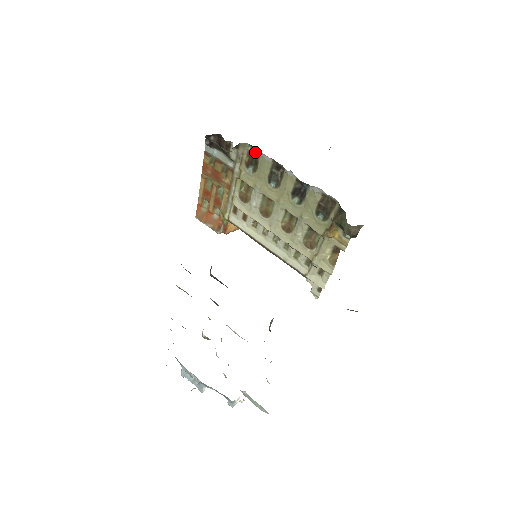
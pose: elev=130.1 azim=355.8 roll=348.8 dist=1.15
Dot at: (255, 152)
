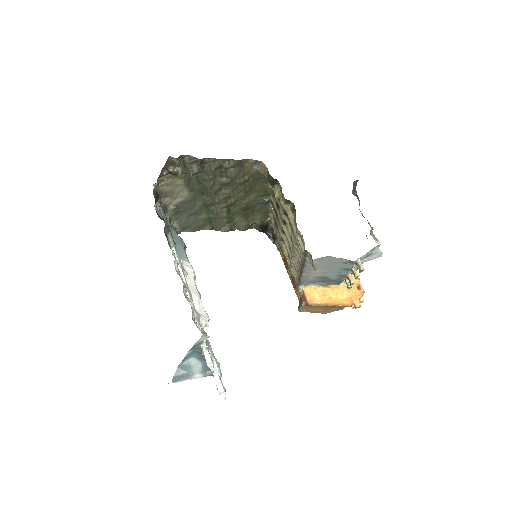
Dot at: occluded
